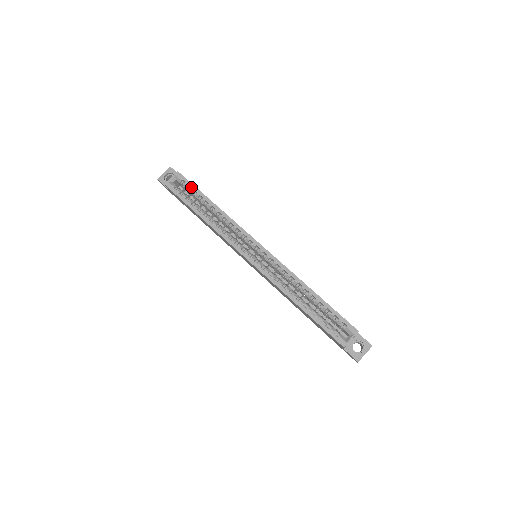
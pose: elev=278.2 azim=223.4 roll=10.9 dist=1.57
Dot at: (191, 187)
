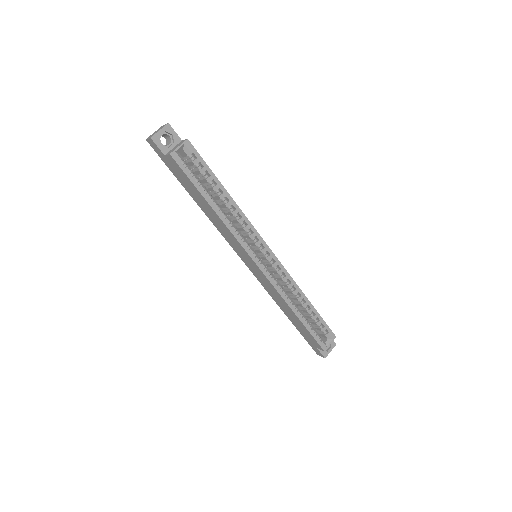
Dot at: (204, 166)
